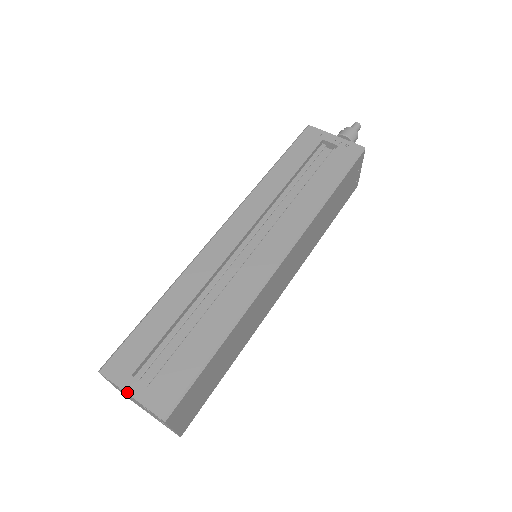
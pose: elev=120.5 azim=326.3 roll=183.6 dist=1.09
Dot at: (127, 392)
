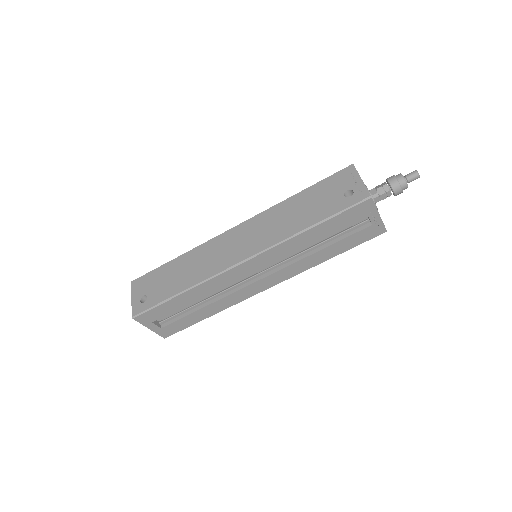
Dot at: (148, 328)
